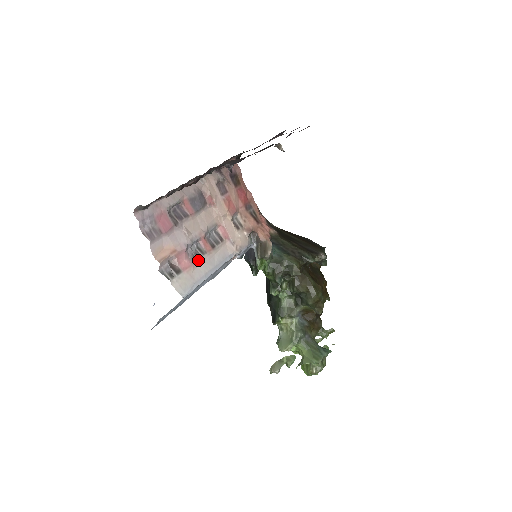
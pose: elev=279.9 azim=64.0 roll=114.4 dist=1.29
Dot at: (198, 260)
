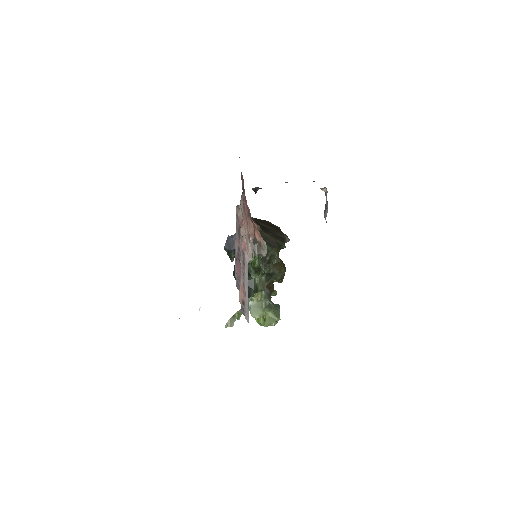
Dot at: (244, 284)
